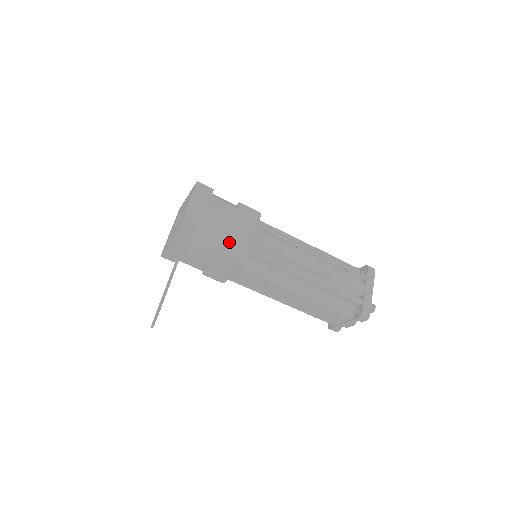
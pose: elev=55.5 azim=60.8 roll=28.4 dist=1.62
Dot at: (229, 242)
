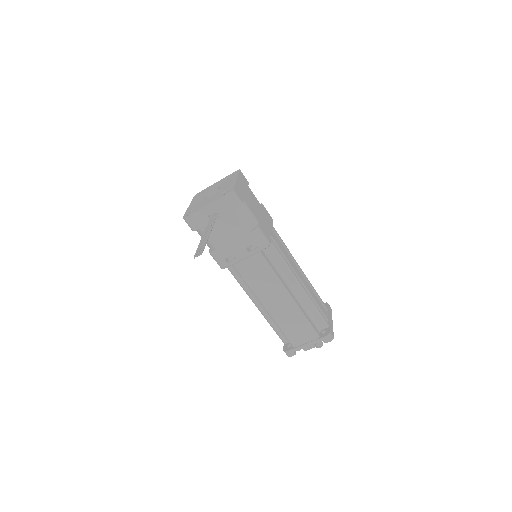
Dot at: (260, 223)
